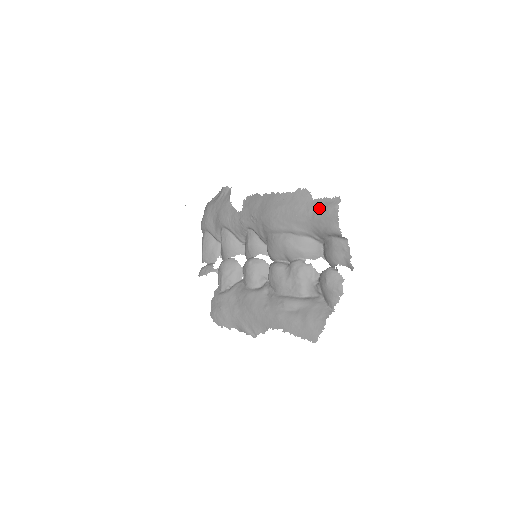
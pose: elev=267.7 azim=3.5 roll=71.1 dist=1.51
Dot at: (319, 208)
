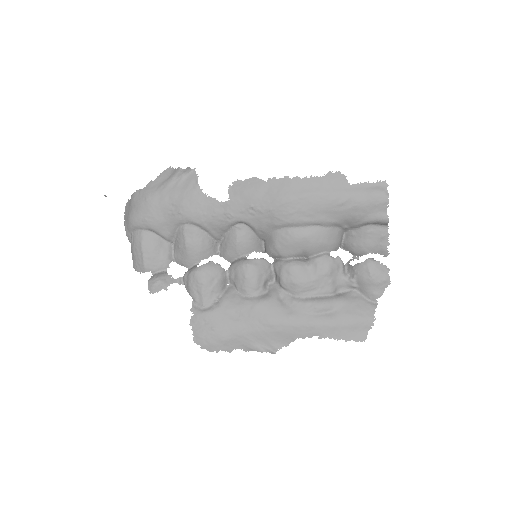
Dot at: (362, 194)
